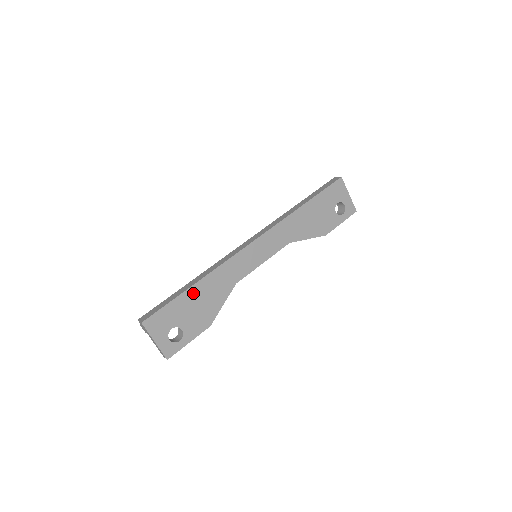
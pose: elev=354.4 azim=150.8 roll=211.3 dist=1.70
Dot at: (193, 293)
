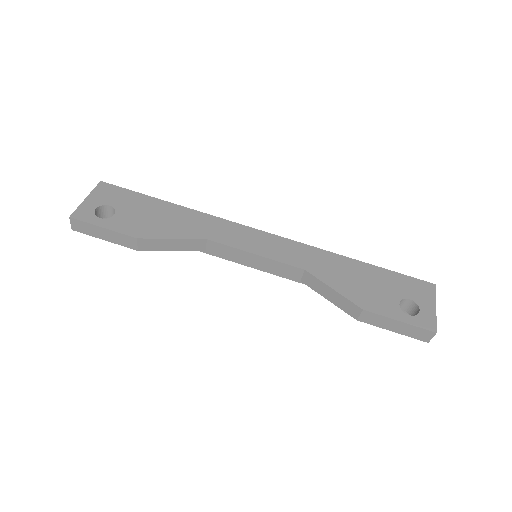
Dot at: (163, 207)
